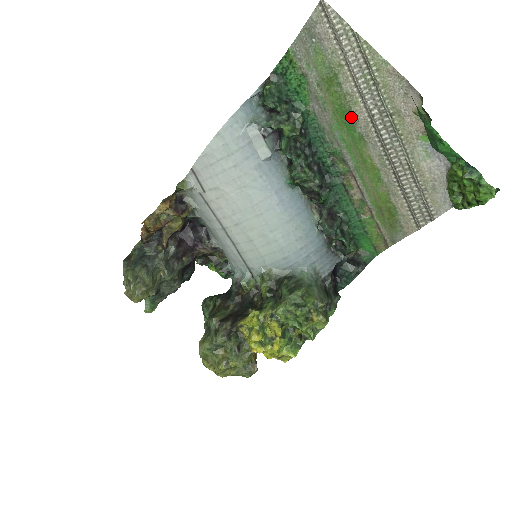
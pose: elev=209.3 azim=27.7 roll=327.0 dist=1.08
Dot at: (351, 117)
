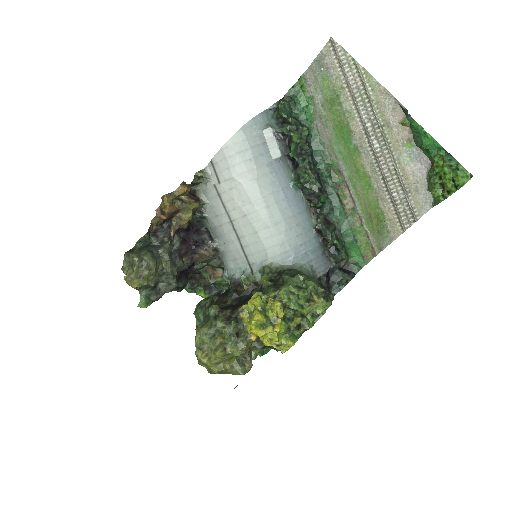
Dot at: (348, 131)
